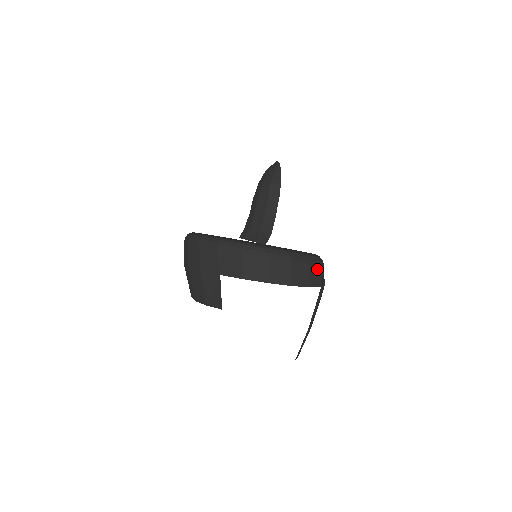
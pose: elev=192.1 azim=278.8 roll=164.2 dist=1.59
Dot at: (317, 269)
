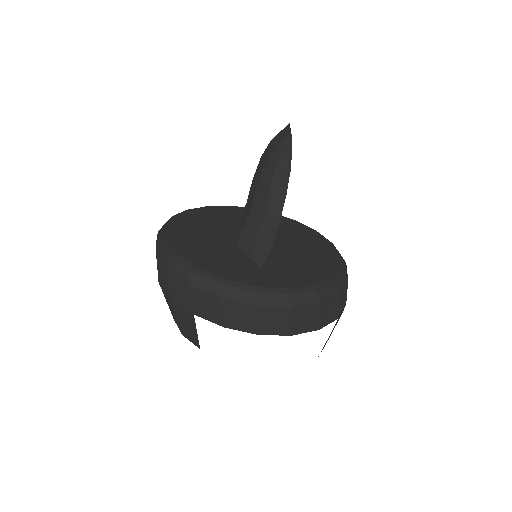
Dot at: (333, 301)
